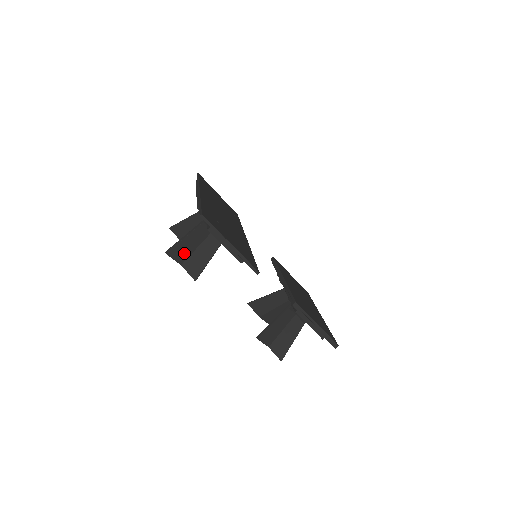
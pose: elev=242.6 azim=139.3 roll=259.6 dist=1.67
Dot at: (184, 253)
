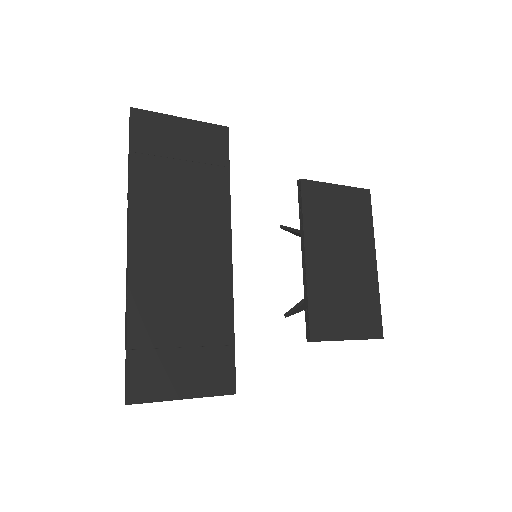
Dot at: occluded
